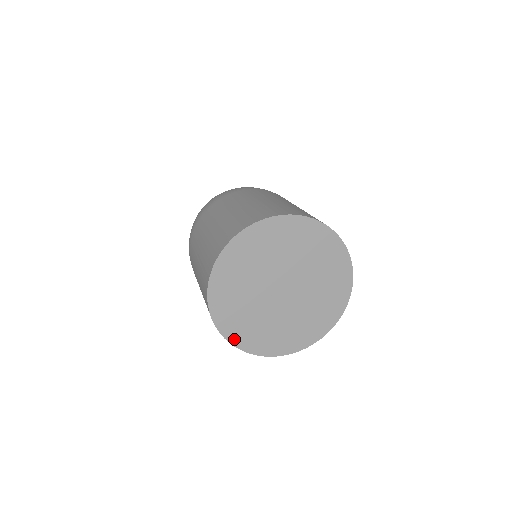
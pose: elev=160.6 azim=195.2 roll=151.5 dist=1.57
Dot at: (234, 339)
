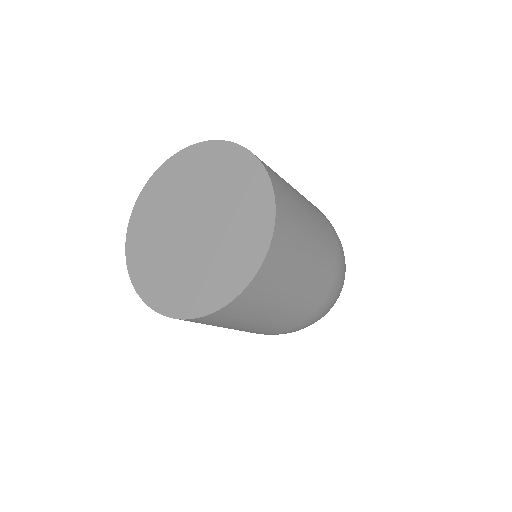
Dot at: (180, 312)
